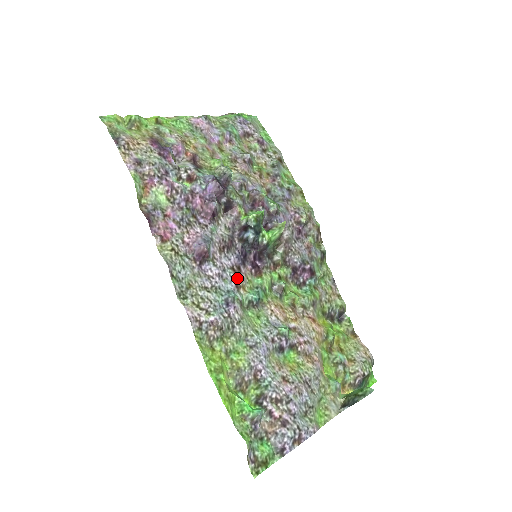
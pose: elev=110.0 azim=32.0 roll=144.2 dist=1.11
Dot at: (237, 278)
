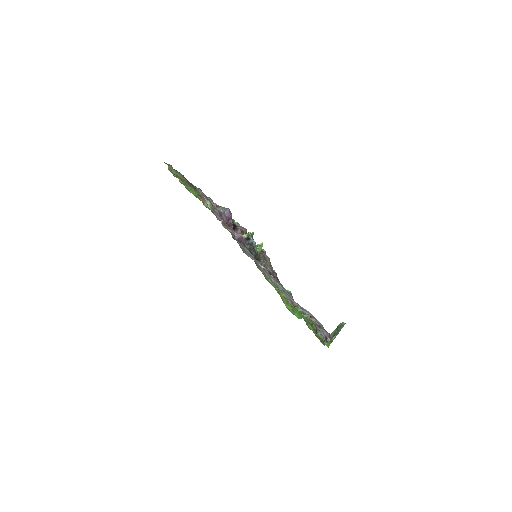
Dot at: occluded
